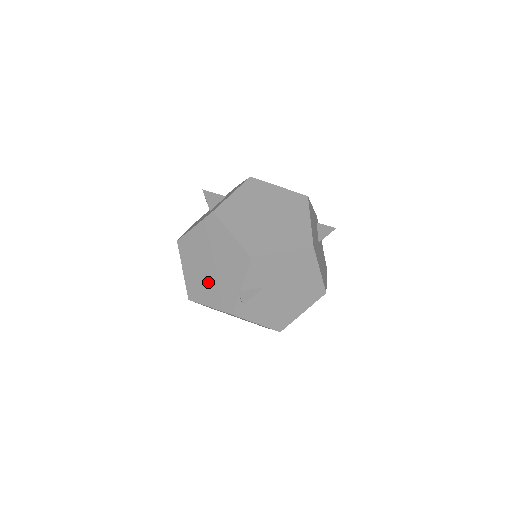
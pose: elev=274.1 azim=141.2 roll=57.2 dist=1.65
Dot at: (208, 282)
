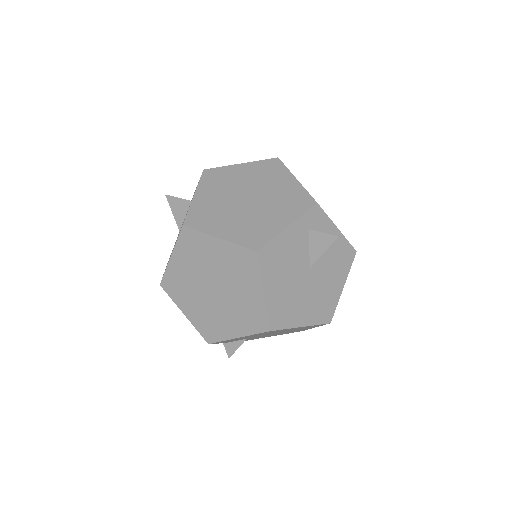
Dot at: occluded
